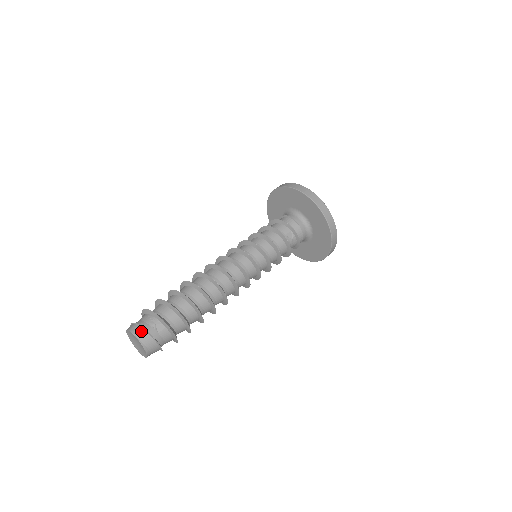
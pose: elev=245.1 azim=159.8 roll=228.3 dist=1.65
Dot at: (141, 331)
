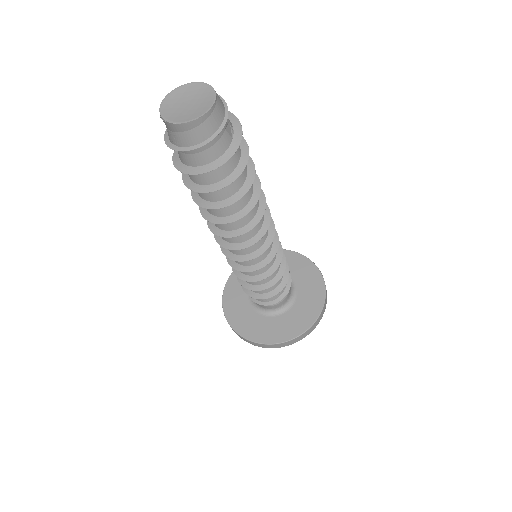
Dot at: (221, 99)
